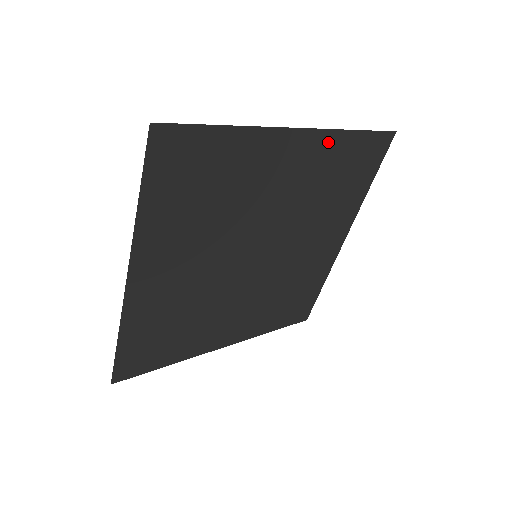
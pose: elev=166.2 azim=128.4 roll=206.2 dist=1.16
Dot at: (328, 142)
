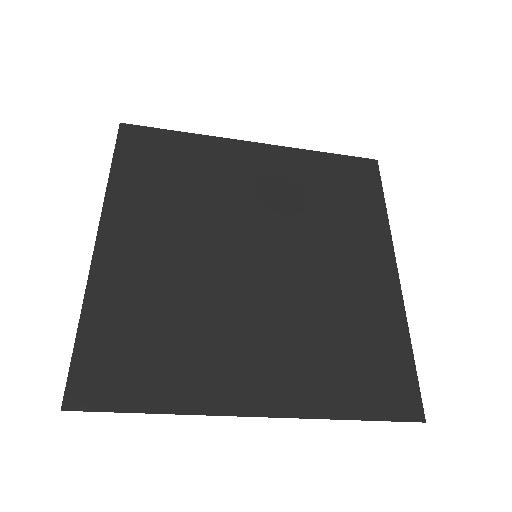
Dot at: (294, 157)
